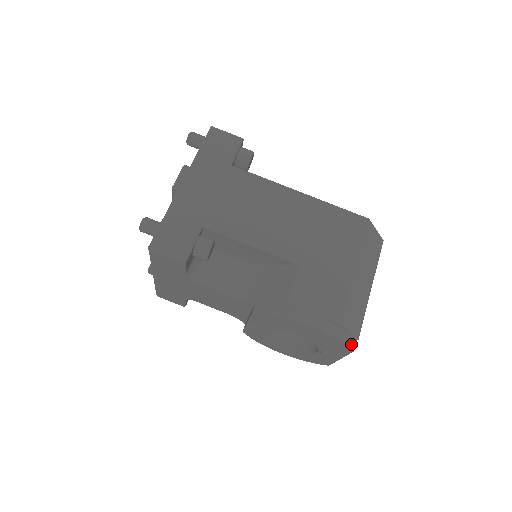
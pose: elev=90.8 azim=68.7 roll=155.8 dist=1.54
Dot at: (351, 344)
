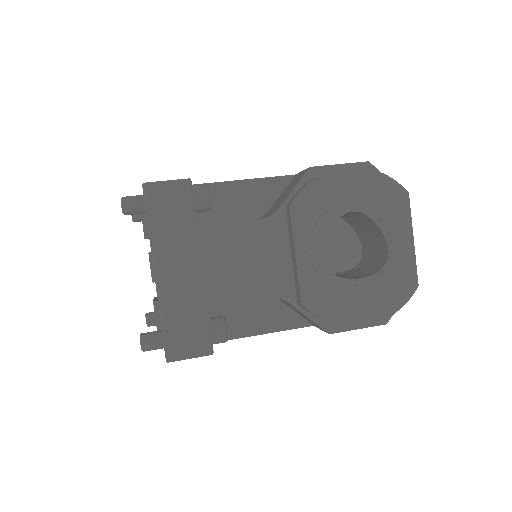
Dot at: (399, 186)
